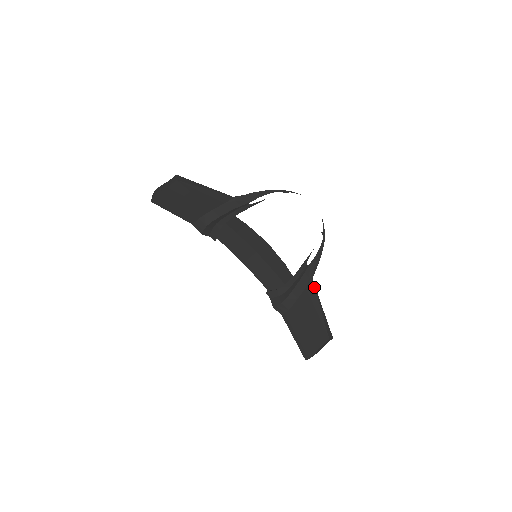
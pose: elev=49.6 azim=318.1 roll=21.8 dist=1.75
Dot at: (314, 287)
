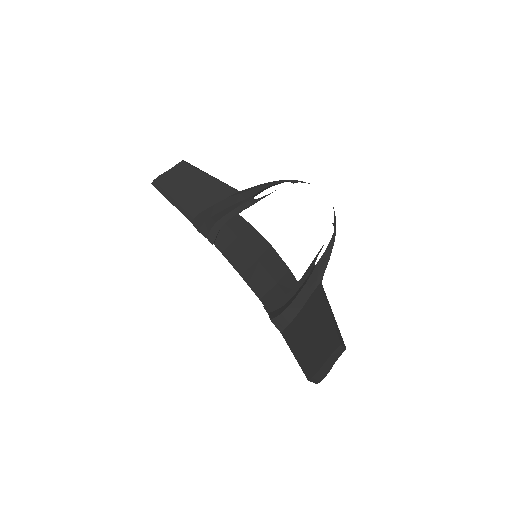
Dot at: (323, 289)
